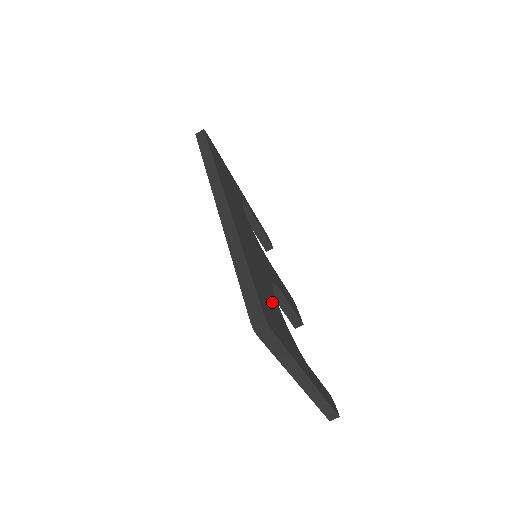
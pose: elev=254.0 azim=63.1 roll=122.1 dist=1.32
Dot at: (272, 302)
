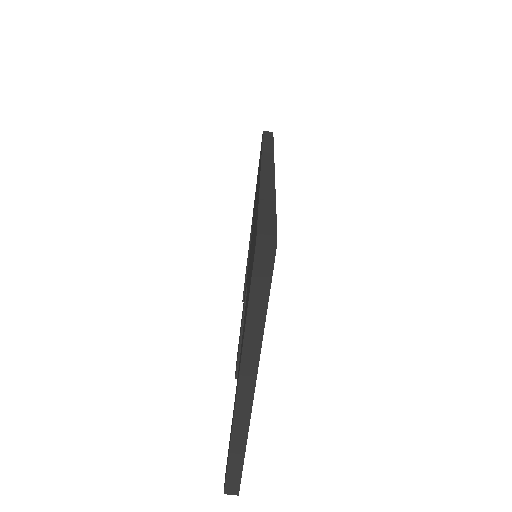
Dot at: occluded
